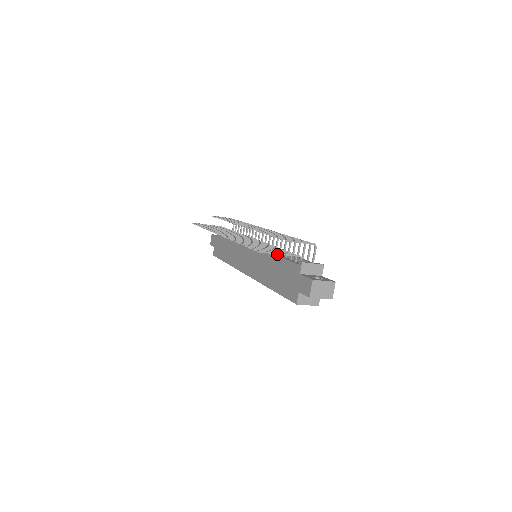
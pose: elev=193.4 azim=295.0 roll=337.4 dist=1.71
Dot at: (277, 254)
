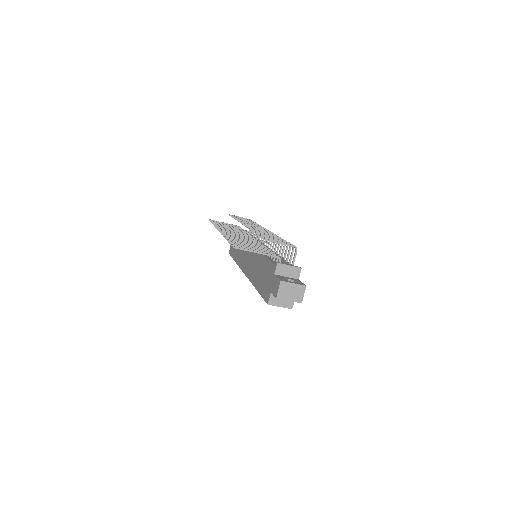
Dot at: (254, 252)
